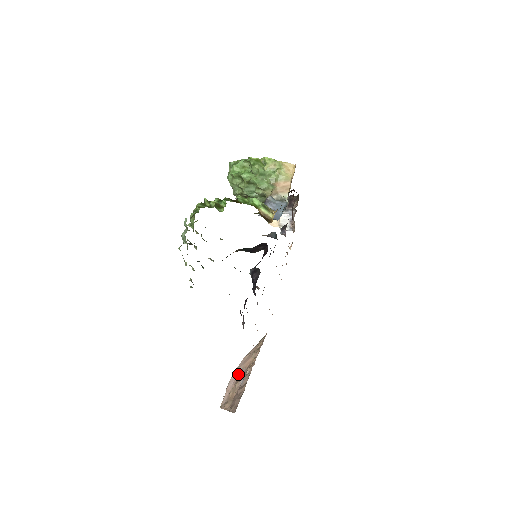
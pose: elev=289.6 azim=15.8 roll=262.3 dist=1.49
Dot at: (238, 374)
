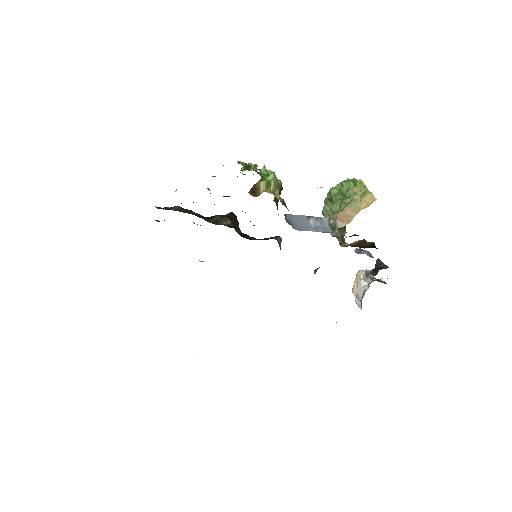
Dot at: occluded
